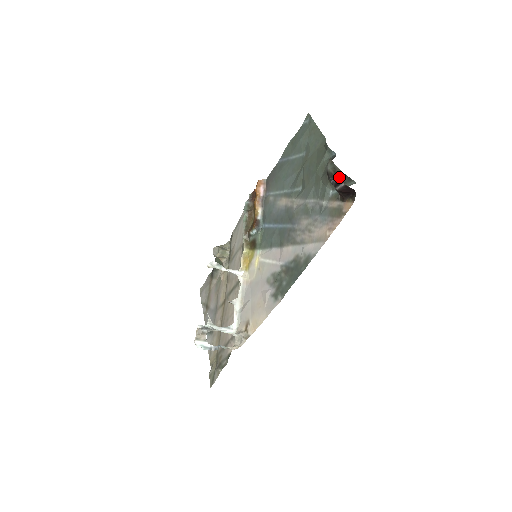
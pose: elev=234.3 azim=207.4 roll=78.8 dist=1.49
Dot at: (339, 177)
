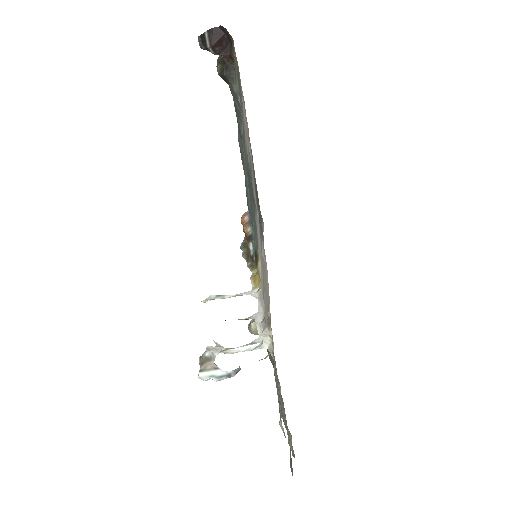
Dot at: (224, 59)
